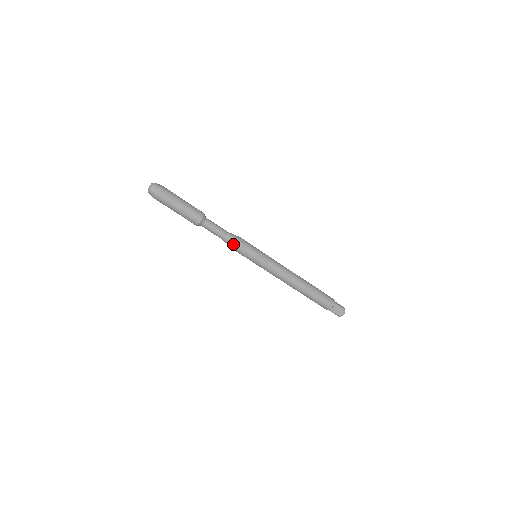
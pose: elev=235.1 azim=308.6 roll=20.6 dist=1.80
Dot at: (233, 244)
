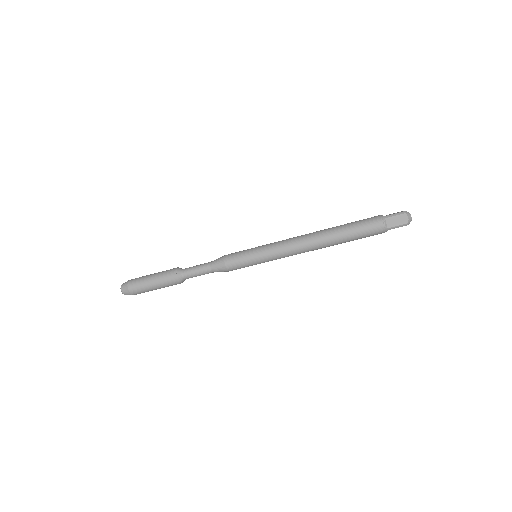
Dot at: (222, 267)
